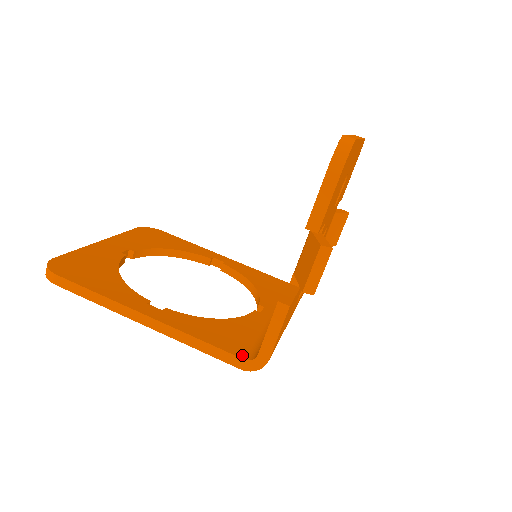
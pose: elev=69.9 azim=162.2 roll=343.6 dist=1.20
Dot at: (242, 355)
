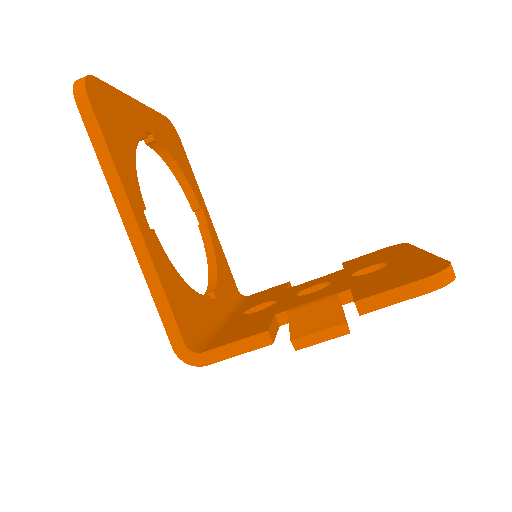
Dot at: (186, 338)
